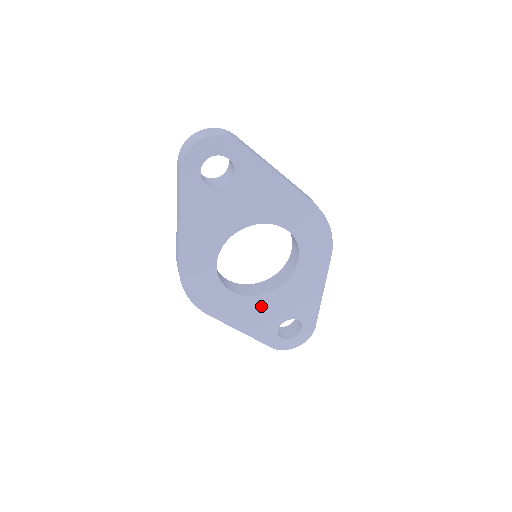
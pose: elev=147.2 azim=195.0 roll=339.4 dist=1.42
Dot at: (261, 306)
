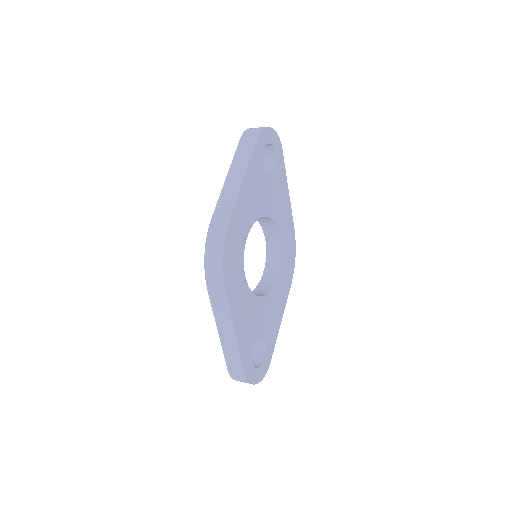
Dot at: (253, 309)
